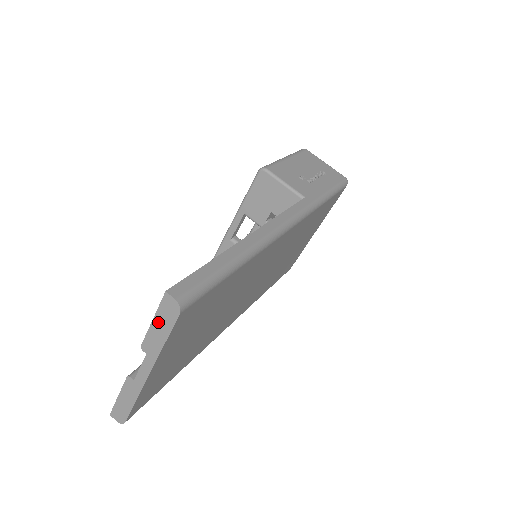
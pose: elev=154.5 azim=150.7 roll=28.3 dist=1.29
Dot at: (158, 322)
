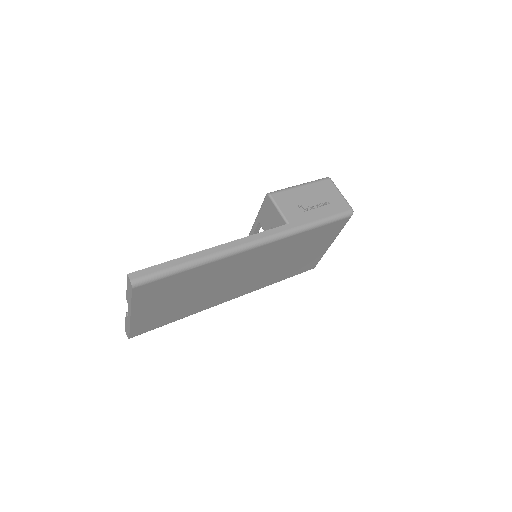
Dot at: (128, 289)
